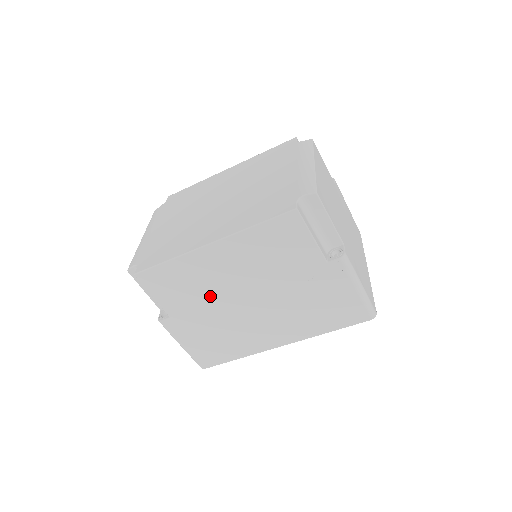
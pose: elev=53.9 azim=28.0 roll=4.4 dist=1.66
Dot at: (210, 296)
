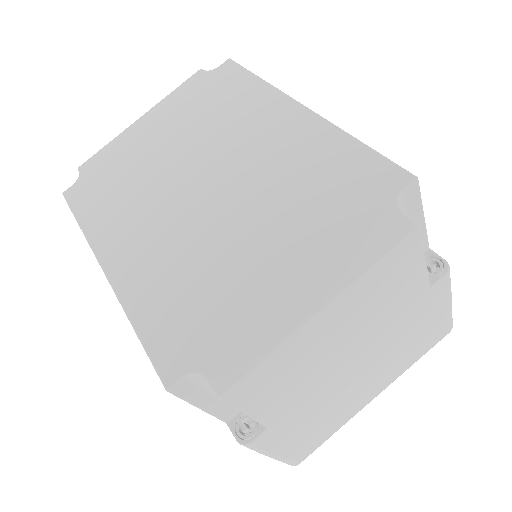
Dot at: occluded
